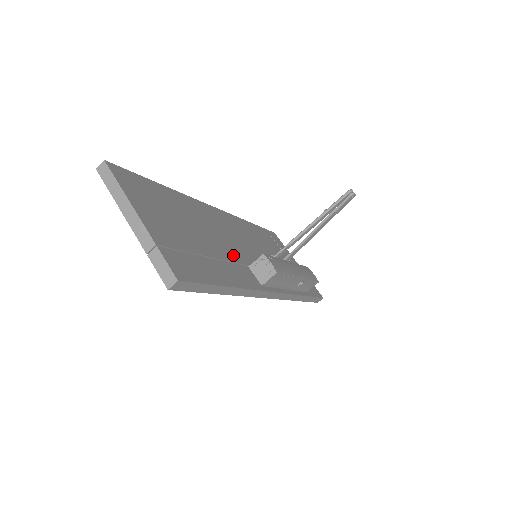
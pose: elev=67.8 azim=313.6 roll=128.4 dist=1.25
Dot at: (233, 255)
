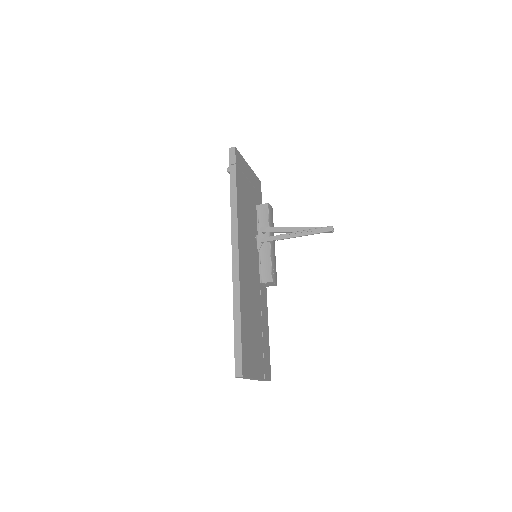
Dot at: (258, 293)
